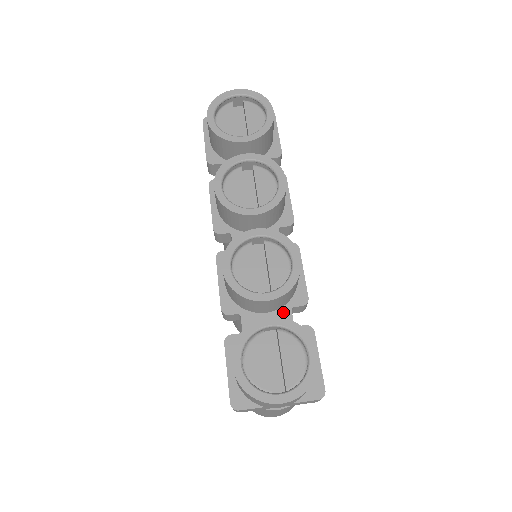
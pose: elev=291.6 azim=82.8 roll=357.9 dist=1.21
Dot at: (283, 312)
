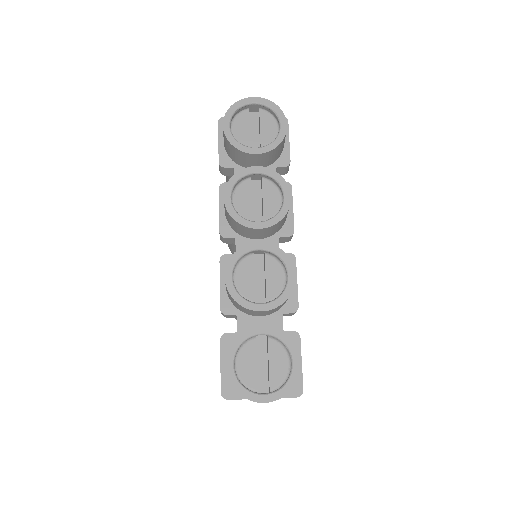
Dot at: (275, 317)
